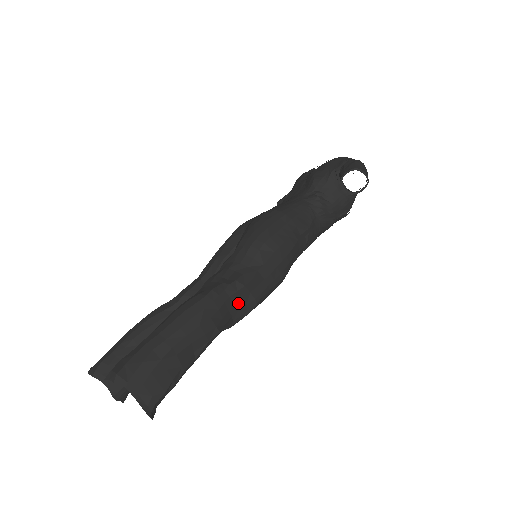
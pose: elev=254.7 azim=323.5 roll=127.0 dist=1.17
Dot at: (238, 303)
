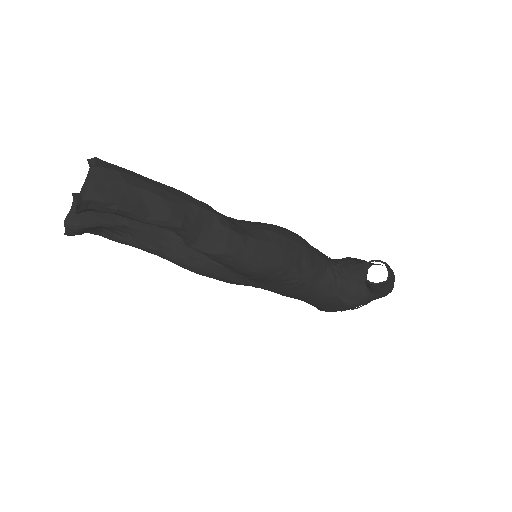
Dot at: (213, 235)
